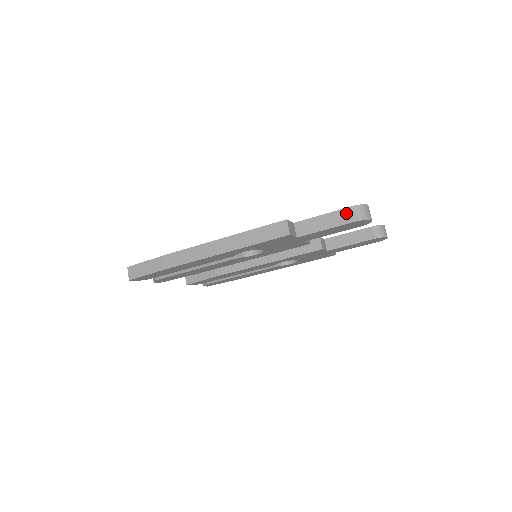
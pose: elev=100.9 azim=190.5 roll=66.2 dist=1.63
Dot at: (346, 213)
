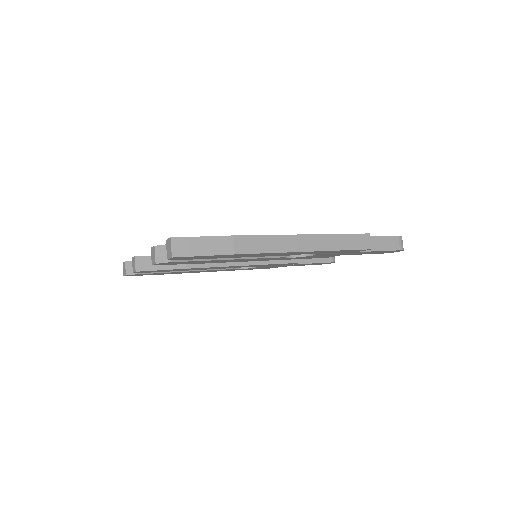
Dot at: (395, 241)
